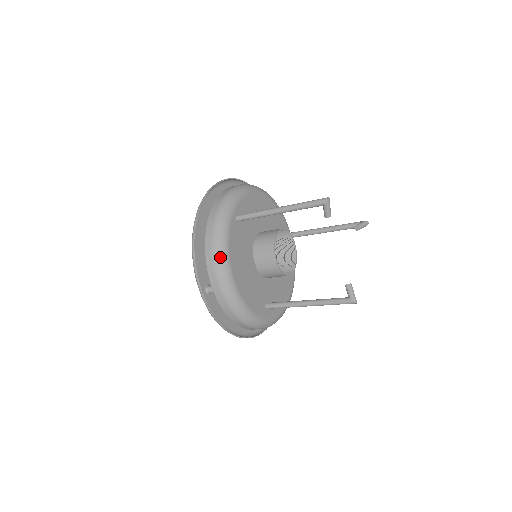
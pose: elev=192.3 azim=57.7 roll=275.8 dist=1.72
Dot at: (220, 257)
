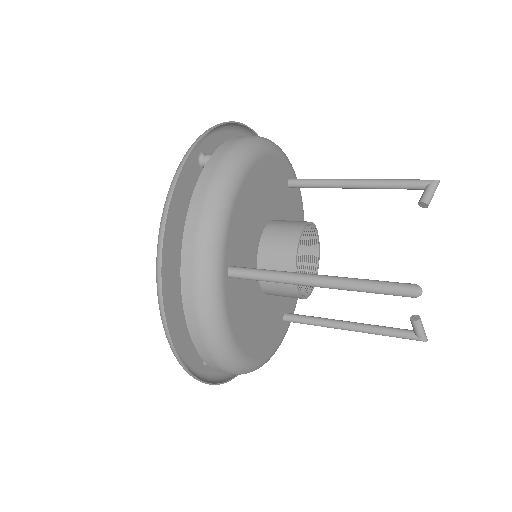
Dot at: (222, 353)
